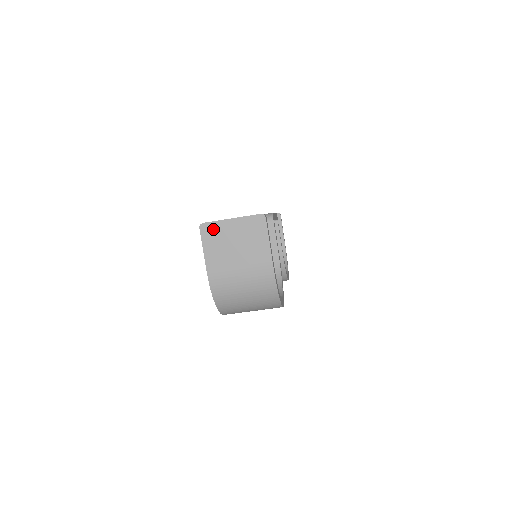
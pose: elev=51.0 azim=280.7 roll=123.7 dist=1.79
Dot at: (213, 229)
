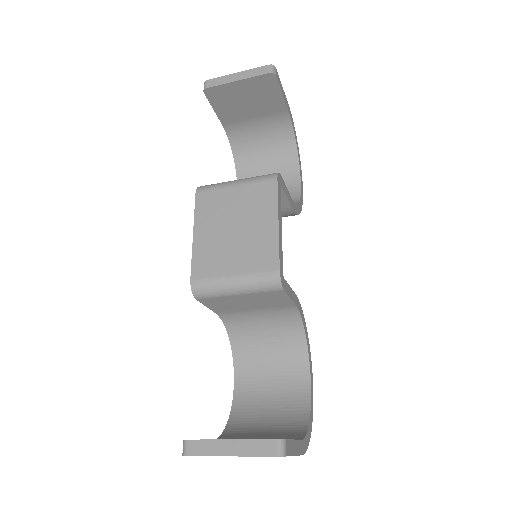
Dot at: occluded
